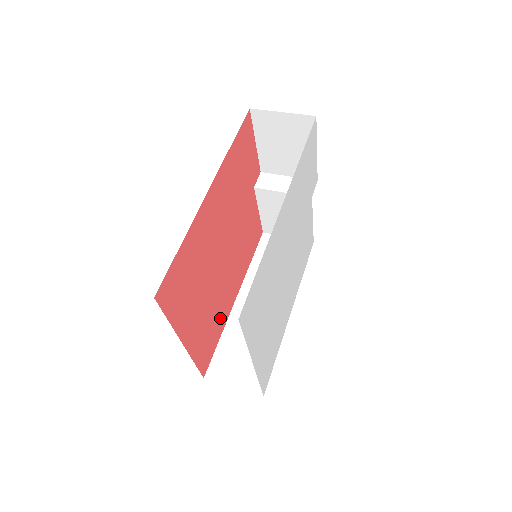
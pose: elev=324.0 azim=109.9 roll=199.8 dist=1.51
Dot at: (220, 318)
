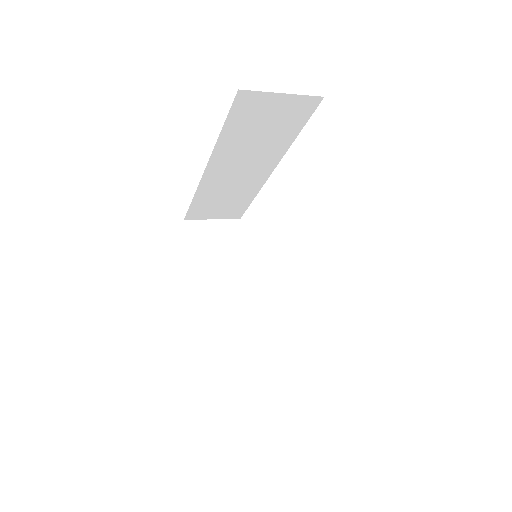
Dot at: occluded
